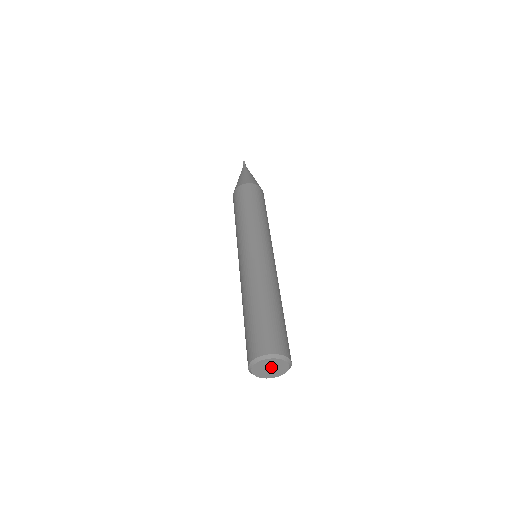
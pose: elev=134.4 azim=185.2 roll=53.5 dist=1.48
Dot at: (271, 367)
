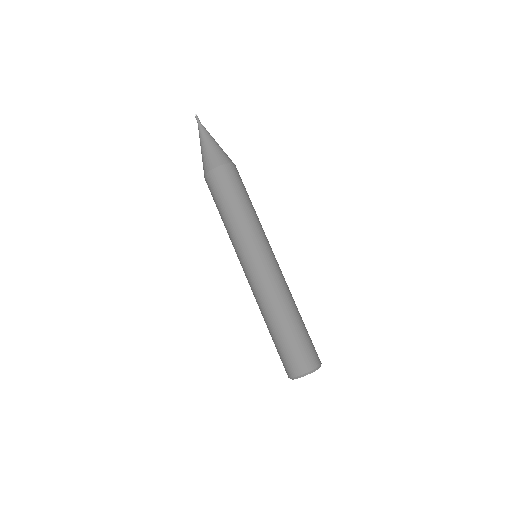
Dot at: occluded
